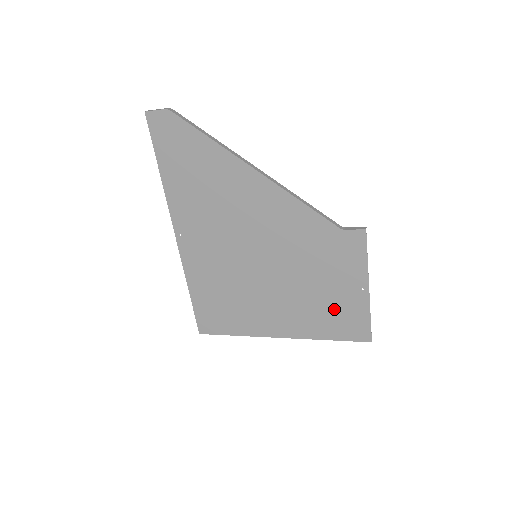
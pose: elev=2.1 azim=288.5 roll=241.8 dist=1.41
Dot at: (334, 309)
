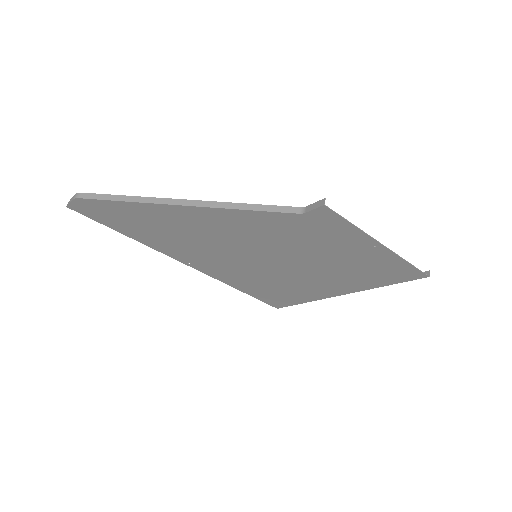
Dot at: (364, 267)
